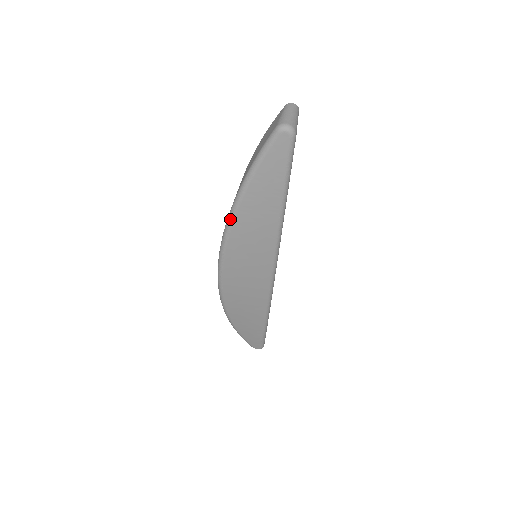
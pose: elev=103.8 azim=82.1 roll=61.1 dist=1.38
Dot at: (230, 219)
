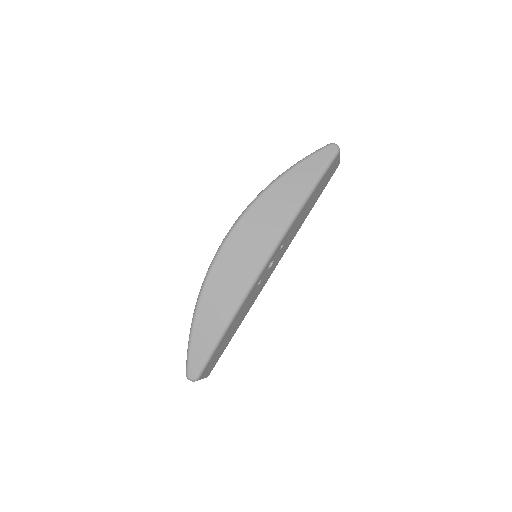
Dot at: (268, 186)
